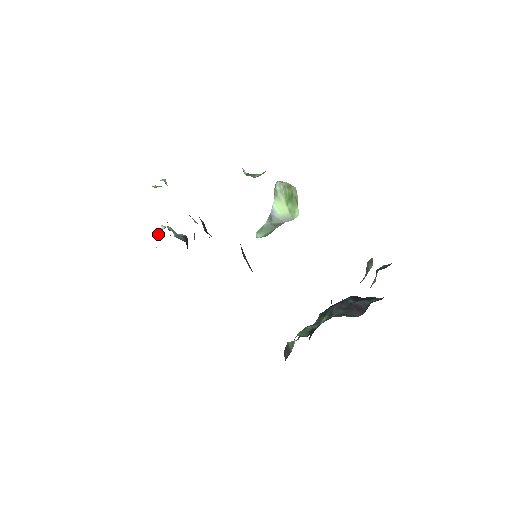
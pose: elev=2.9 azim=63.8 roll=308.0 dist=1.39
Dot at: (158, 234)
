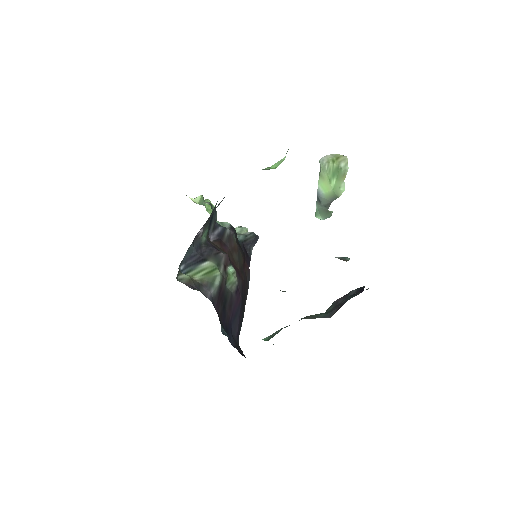
Dot at: occluded
